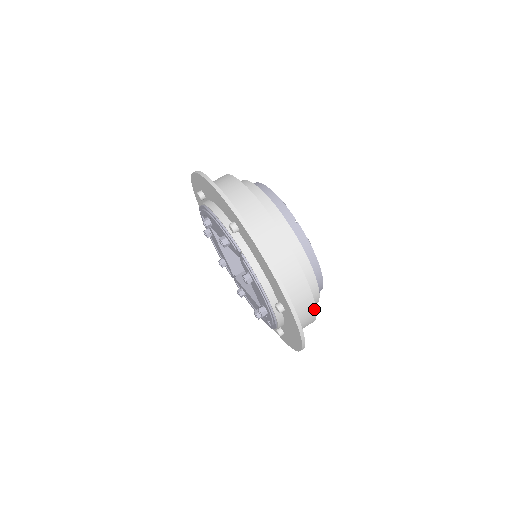
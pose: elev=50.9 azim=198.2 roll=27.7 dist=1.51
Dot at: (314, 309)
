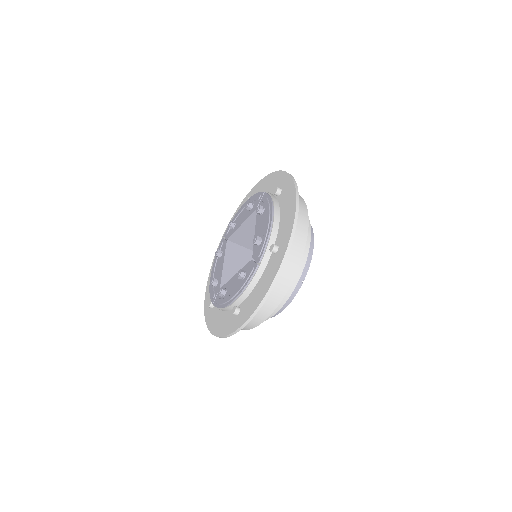
Dot at: (248, 329)
